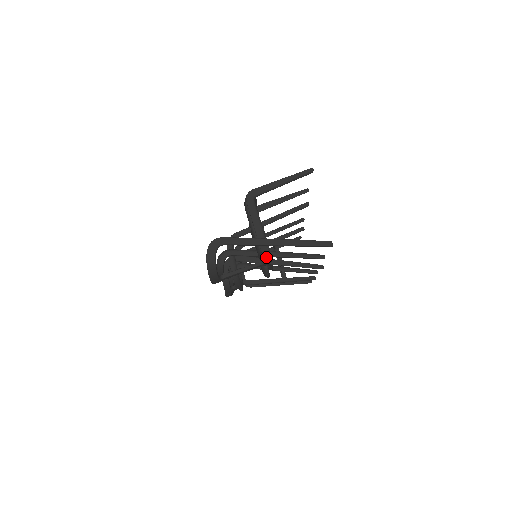
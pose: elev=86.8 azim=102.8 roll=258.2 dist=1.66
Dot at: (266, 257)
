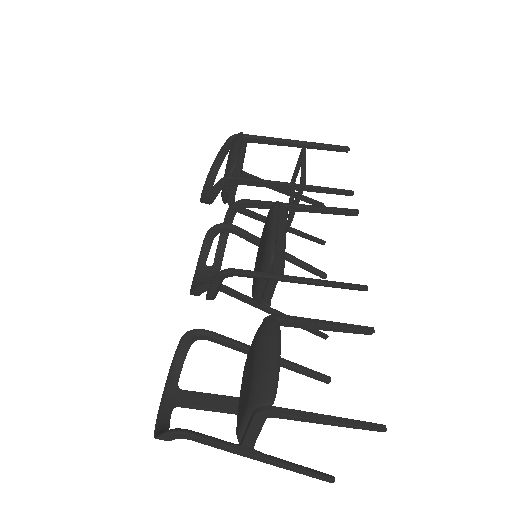
Dot at: occluded
